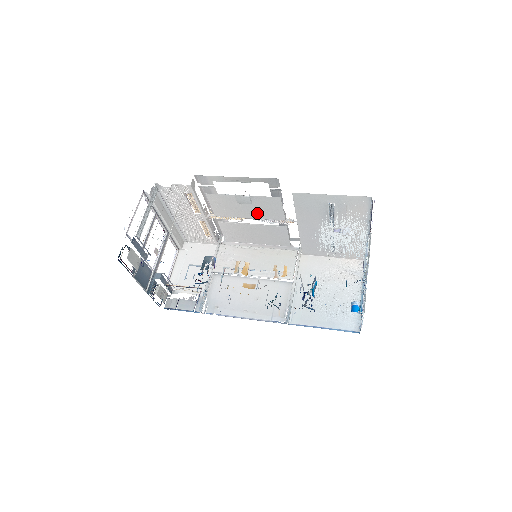
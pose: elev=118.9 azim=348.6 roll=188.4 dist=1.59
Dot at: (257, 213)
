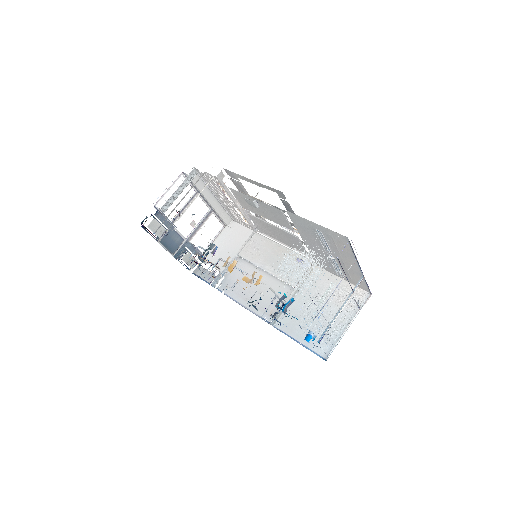
Dot at: (270, 217)
